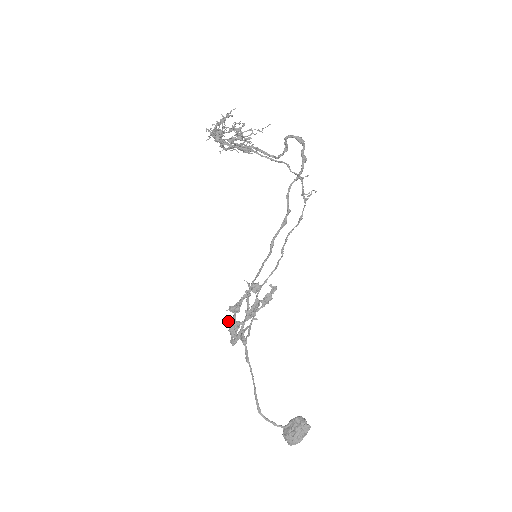
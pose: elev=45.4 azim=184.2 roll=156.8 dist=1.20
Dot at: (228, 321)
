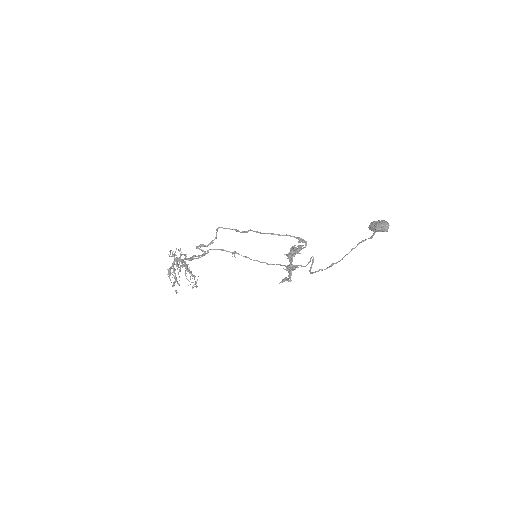
Dot at: (292, 254)
